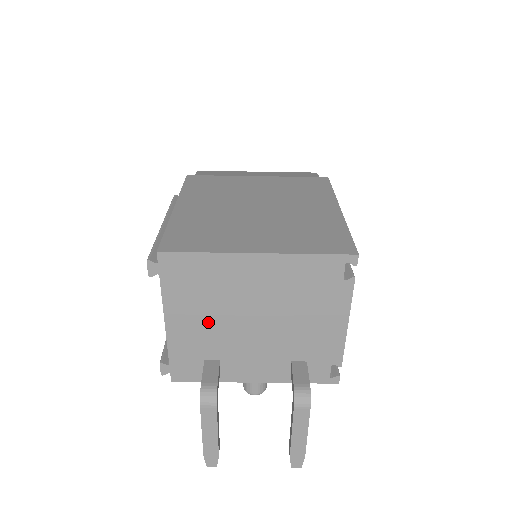
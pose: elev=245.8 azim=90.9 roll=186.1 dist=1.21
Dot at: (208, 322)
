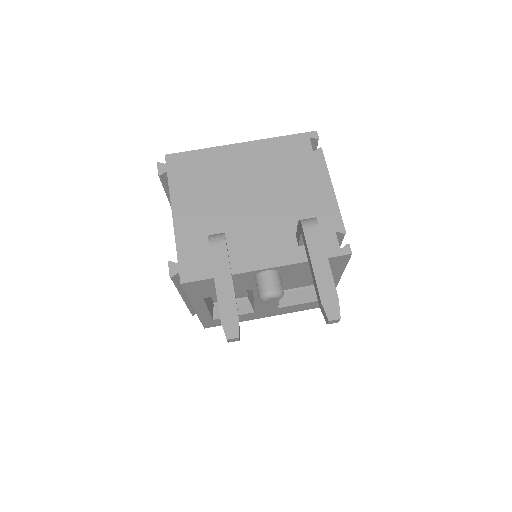
Dot at: (211, 208)
